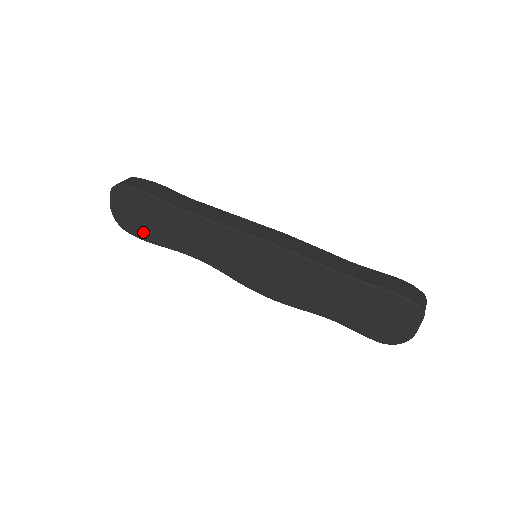
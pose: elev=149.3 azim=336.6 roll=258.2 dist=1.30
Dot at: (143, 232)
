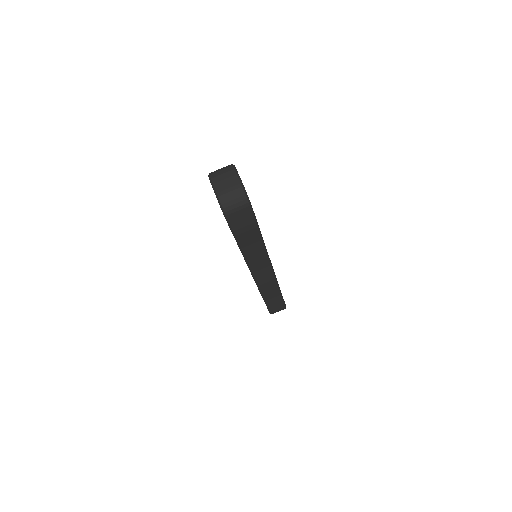
Dot at: occluded
